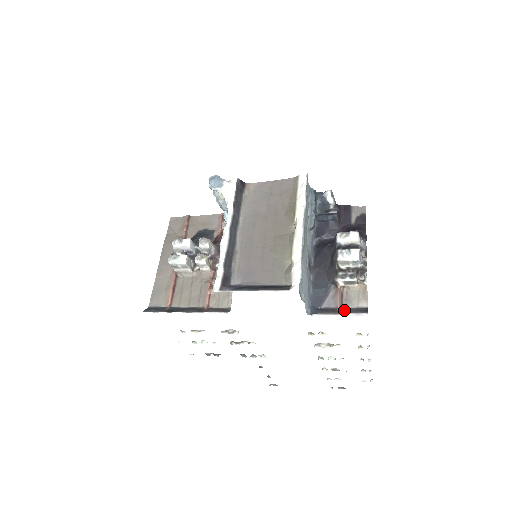
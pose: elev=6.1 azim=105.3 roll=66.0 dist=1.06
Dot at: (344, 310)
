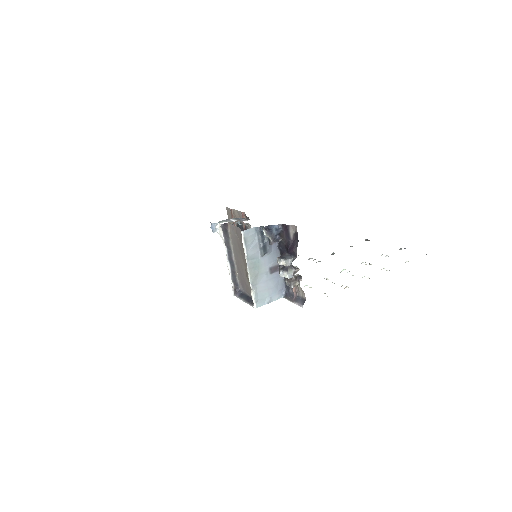
Dot at: (296, 299)
